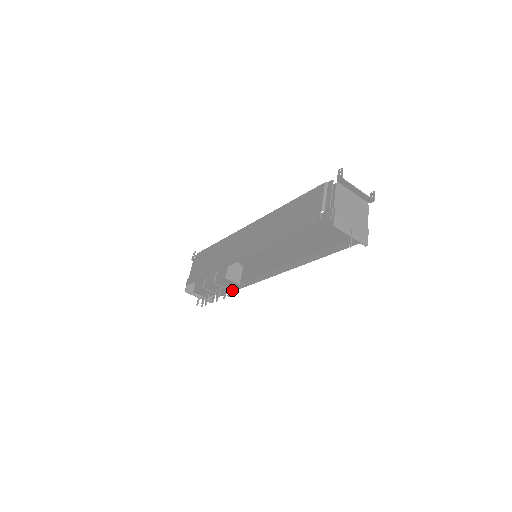
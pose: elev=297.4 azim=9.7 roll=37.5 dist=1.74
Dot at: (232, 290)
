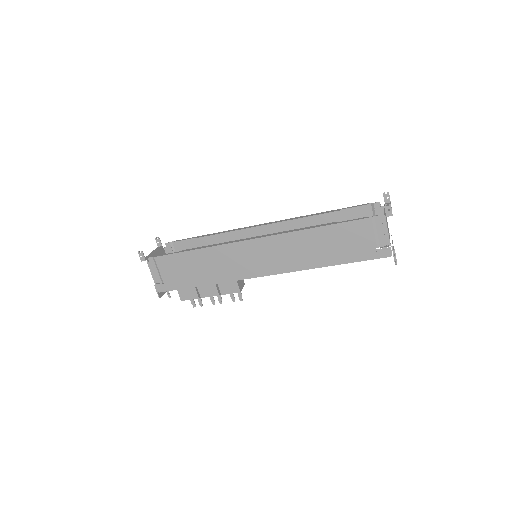
Dot at: occluded
